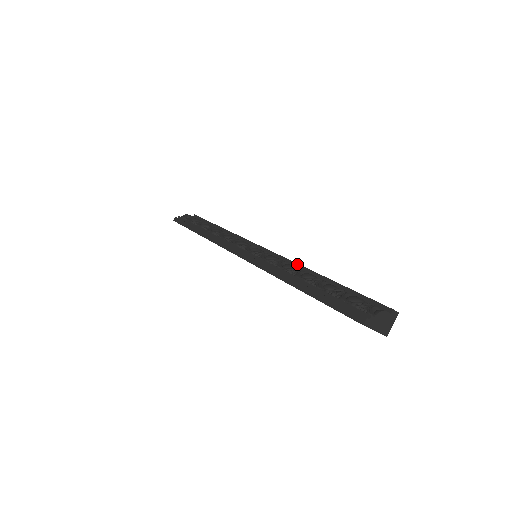
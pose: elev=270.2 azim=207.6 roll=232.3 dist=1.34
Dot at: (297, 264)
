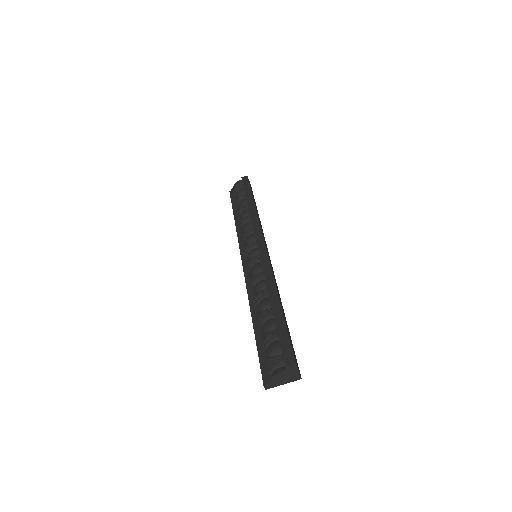
Dot at: (265, 279)
